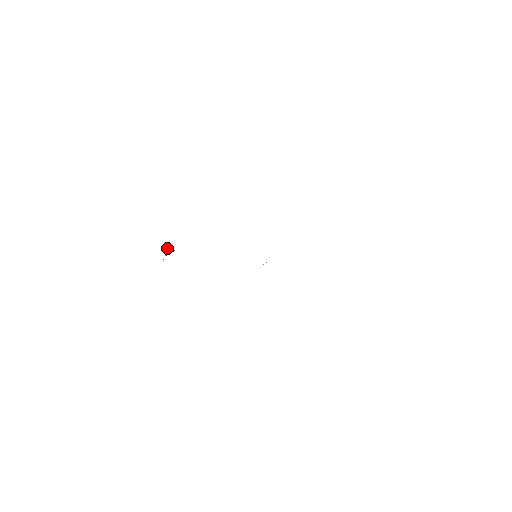
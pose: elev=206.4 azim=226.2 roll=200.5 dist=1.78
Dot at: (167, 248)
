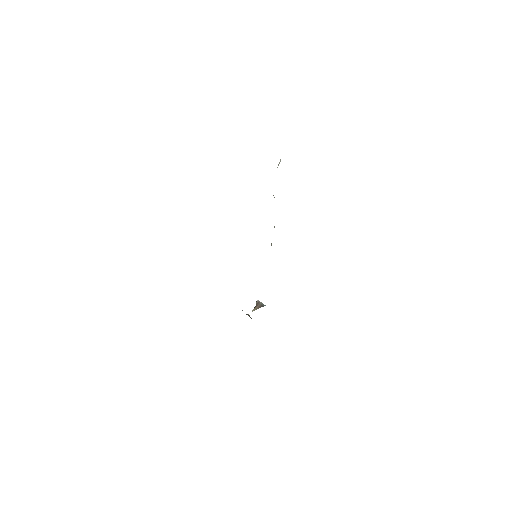
Dot at: (256, 304)
